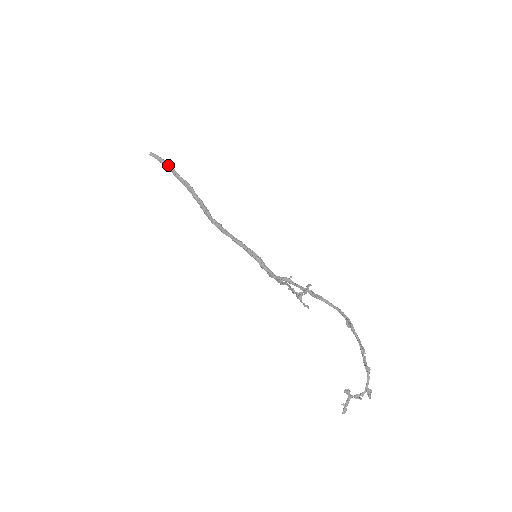
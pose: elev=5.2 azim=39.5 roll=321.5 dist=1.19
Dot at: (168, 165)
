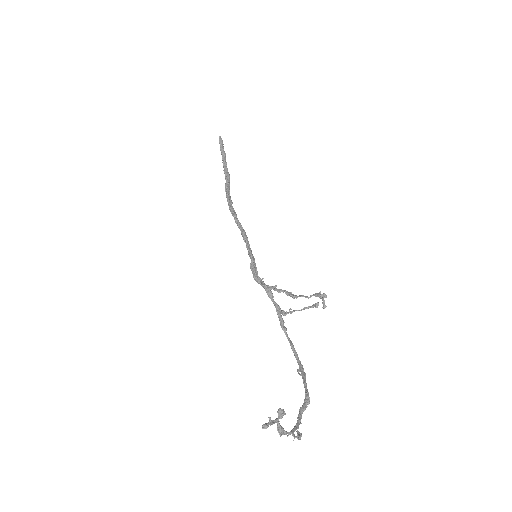
Dot at: (225, 154)
